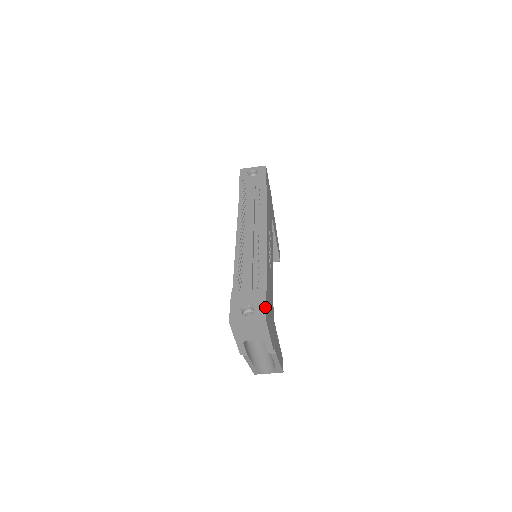
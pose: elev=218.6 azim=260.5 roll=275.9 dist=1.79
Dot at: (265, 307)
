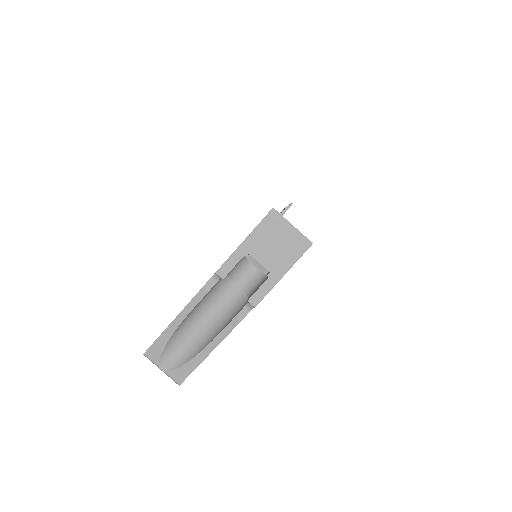
Dot at: occluded
